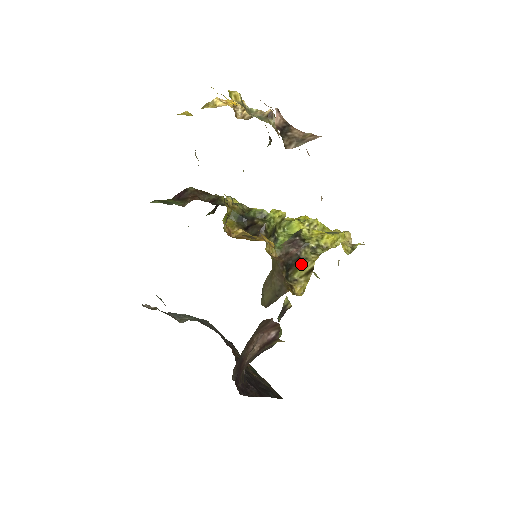
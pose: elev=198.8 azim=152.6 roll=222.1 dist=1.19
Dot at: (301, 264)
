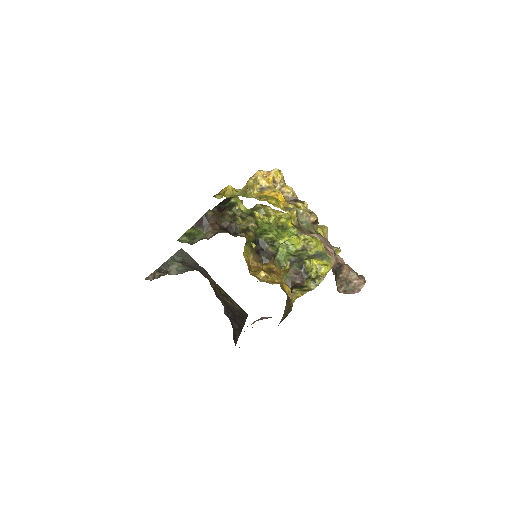
Dot at: (302, 289)
